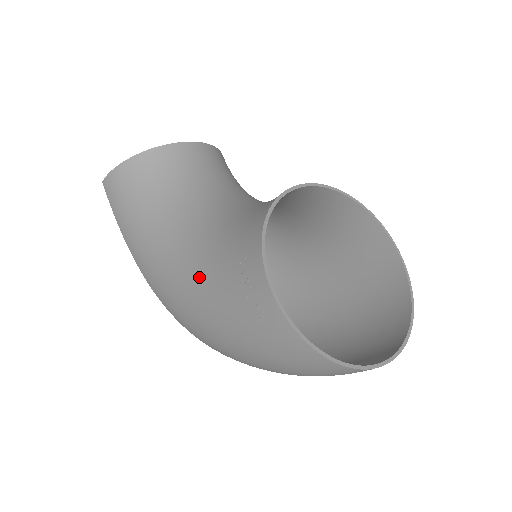
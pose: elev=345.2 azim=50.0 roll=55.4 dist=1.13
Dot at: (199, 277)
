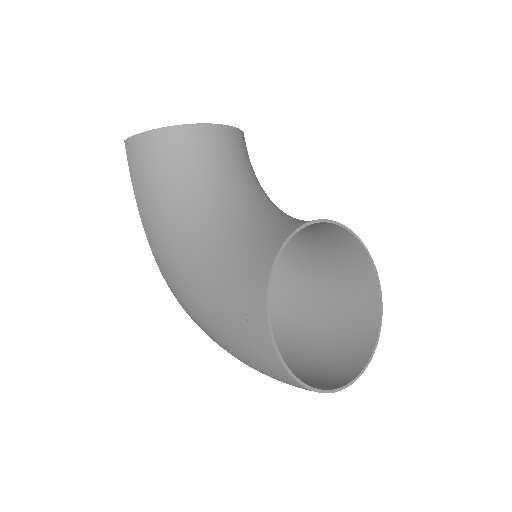
Dot at: (204, 275)
